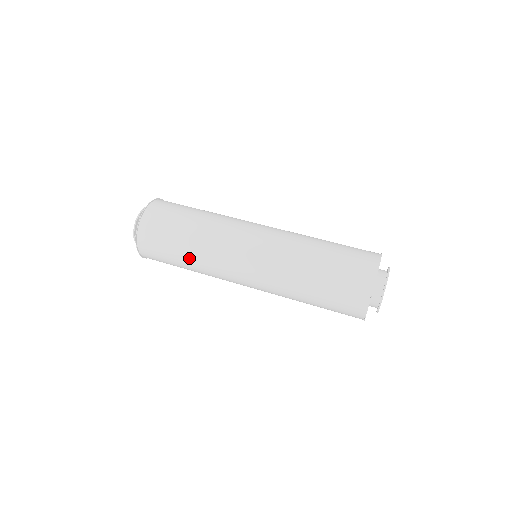
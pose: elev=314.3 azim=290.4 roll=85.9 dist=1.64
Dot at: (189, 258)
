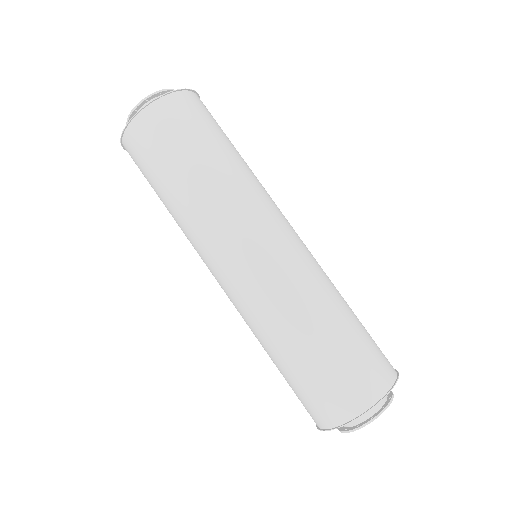
Dot at: (182, 192)
